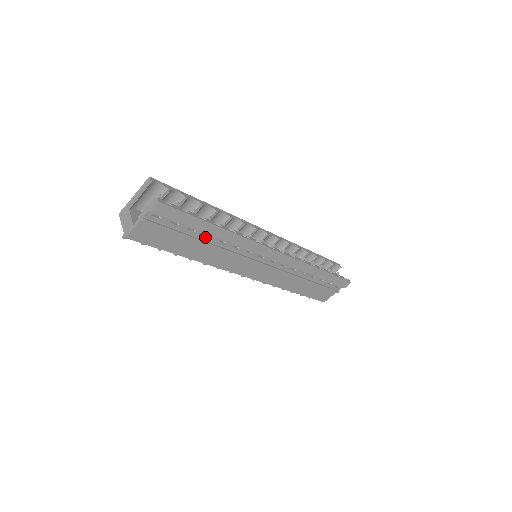
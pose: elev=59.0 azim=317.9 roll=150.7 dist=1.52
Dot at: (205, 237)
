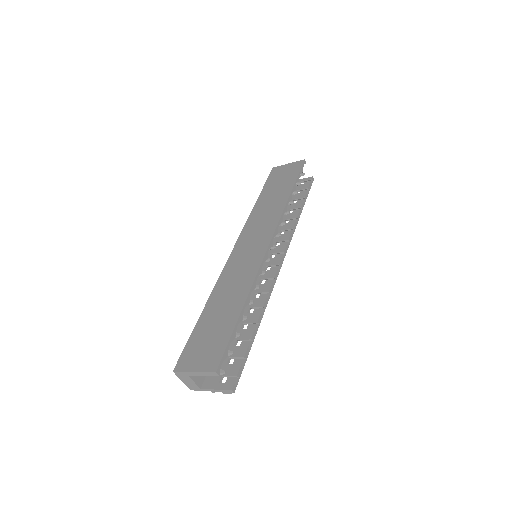
Dot at: (242, 329)
